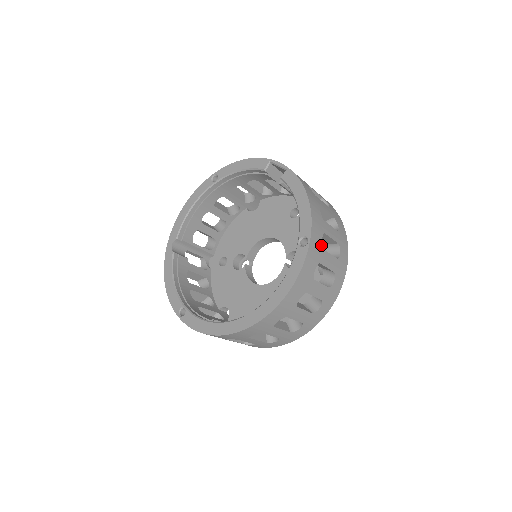
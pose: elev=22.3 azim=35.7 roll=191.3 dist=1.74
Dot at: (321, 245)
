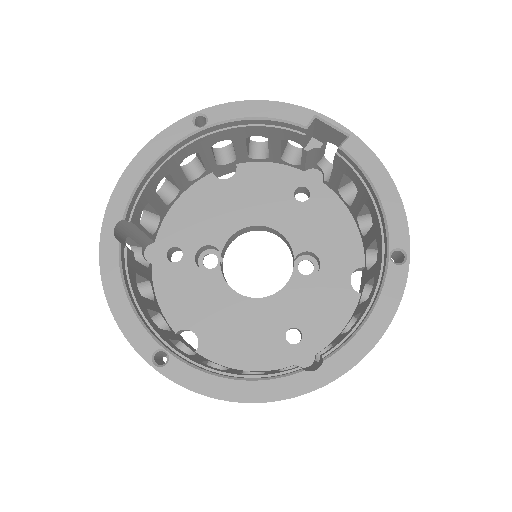
Dot at: occluded
